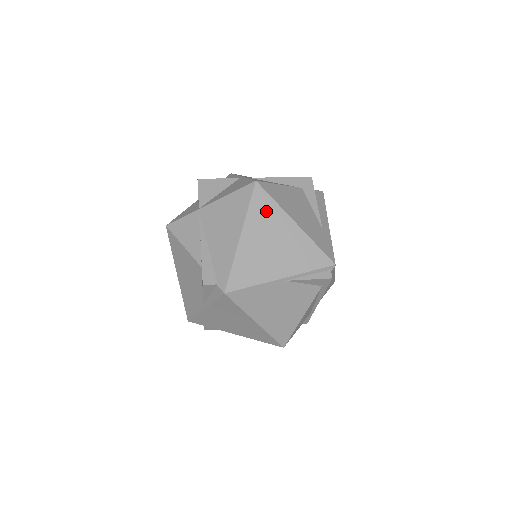
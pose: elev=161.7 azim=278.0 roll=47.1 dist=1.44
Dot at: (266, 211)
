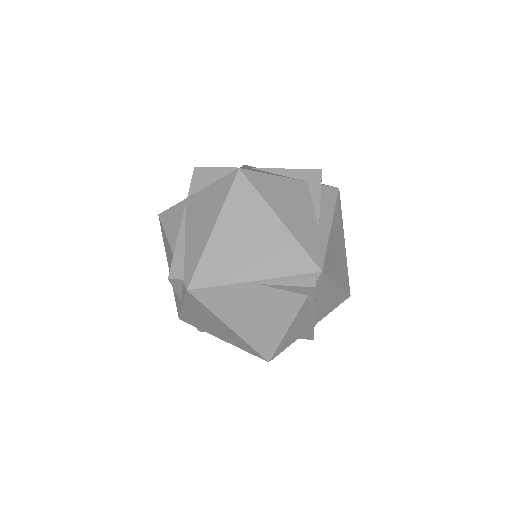
Dot at: (246, 203)
